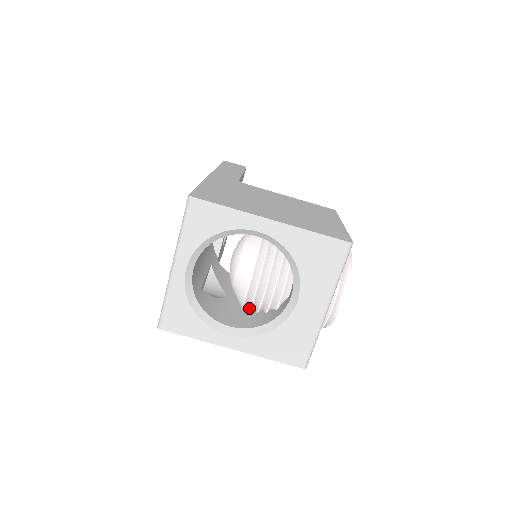
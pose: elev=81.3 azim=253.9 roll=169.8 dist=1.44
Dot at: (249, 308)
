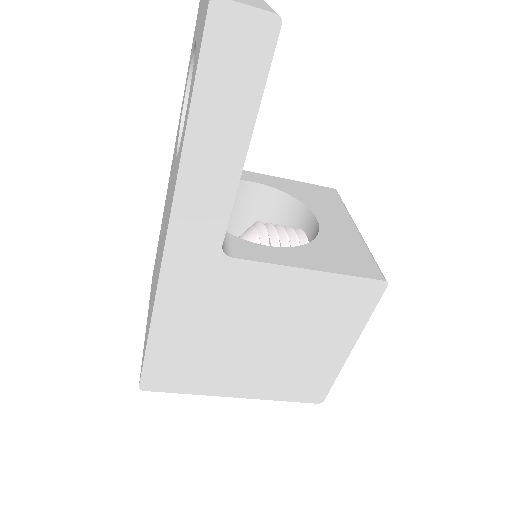
Dot at: occluded
